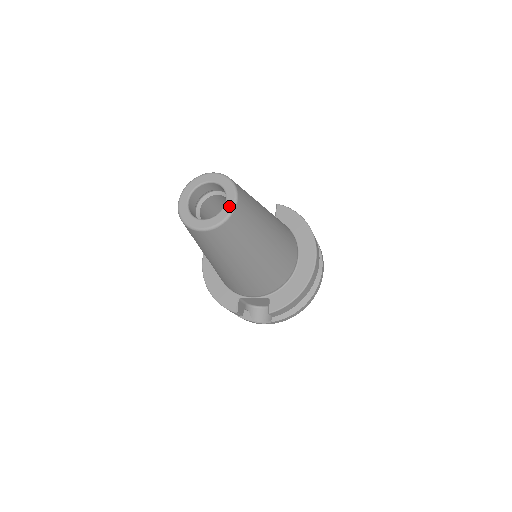
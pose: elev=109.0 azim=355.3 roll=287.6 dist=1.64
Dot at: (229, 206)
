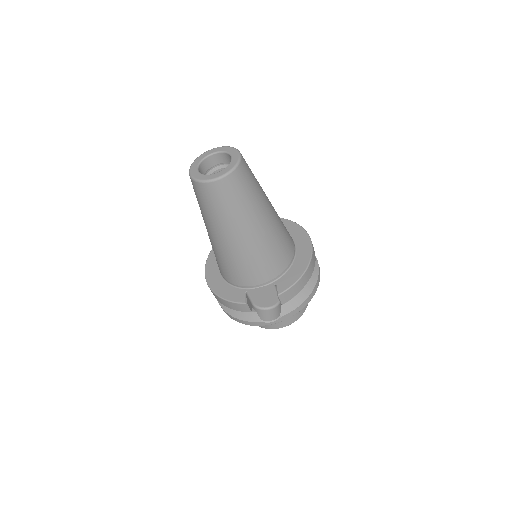
Dot at: (235, 160)
